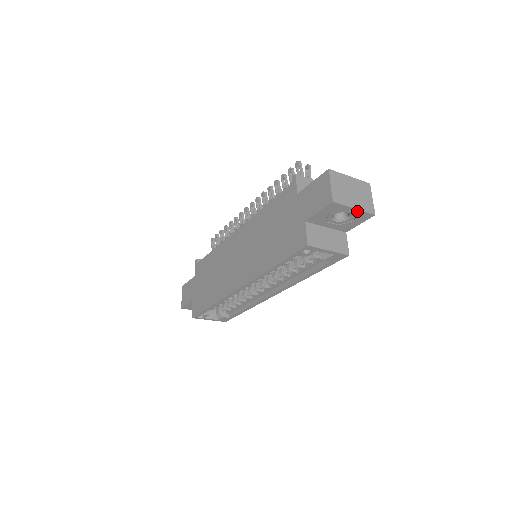
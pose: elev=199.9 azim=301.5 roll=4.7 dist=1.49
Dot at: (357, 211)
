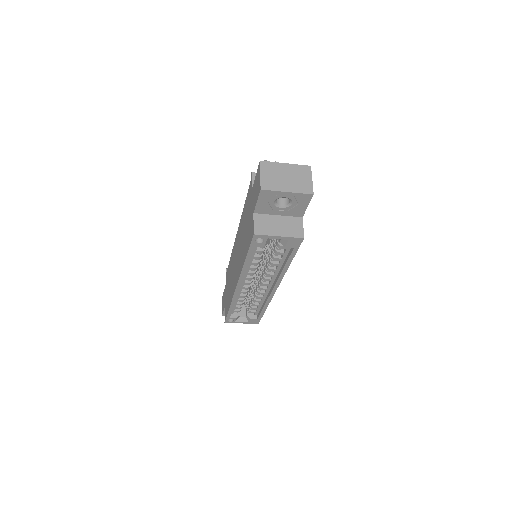
Dot at: (292, 194)
